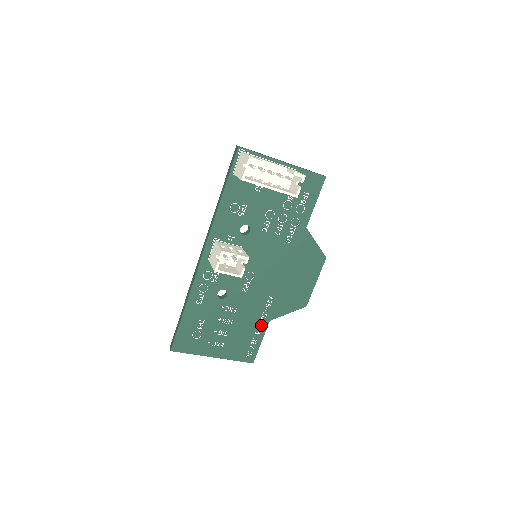
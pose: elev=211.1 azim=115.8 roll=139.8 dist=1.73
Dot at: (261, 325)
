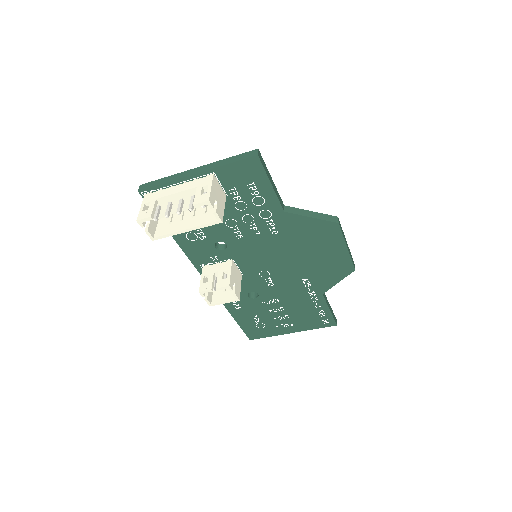
Dot at: (316, 300)
